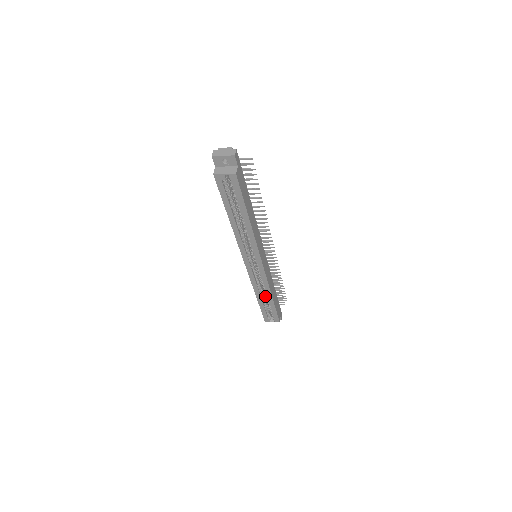
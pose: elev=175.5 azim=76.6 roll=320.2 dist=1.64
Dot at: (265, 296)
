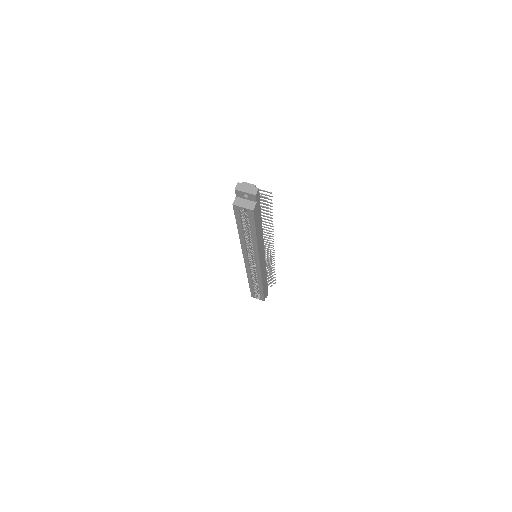
Dot at: (256, 281)
